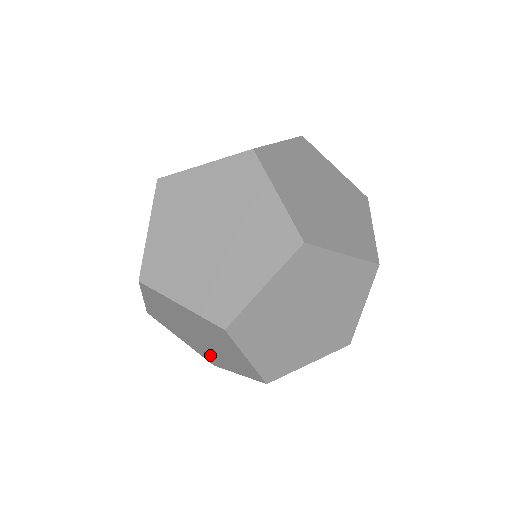
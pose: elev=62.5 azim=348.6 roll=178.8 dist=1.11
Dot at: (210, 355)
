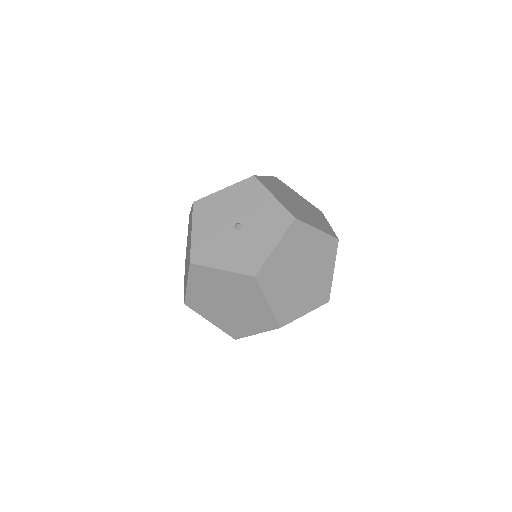
Dot at: (204, 306)
